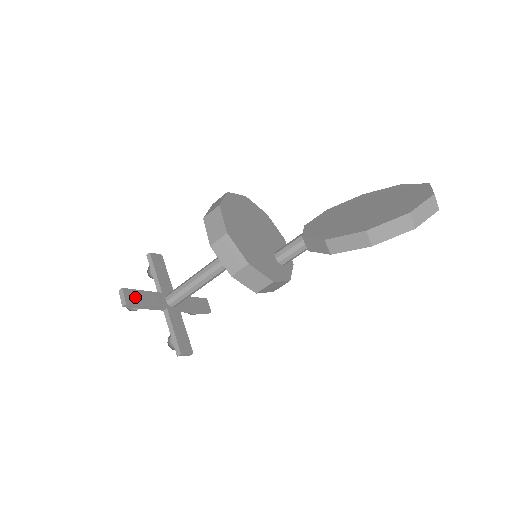
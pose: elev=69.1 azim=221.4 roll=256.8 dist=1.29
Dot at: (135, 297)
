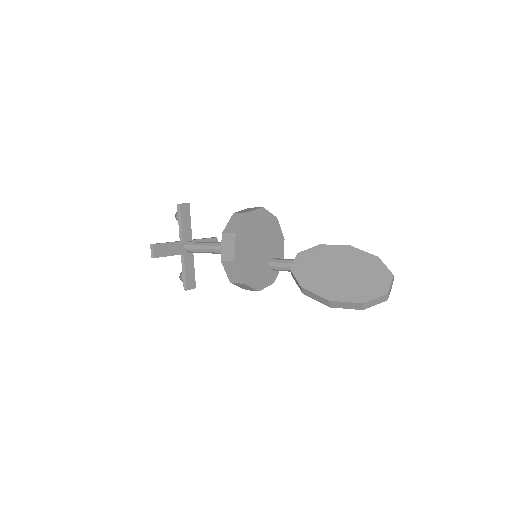
Dot at: (161, 250)
